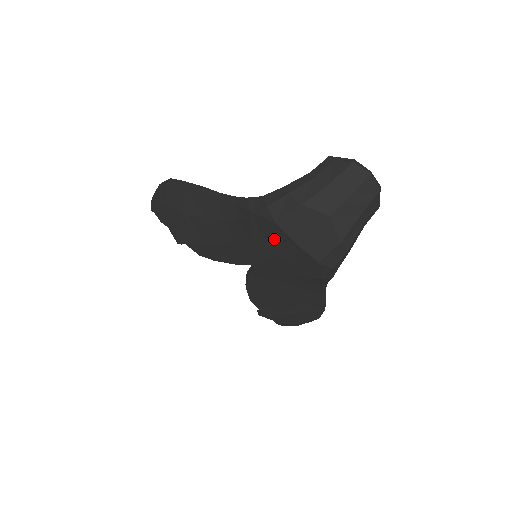
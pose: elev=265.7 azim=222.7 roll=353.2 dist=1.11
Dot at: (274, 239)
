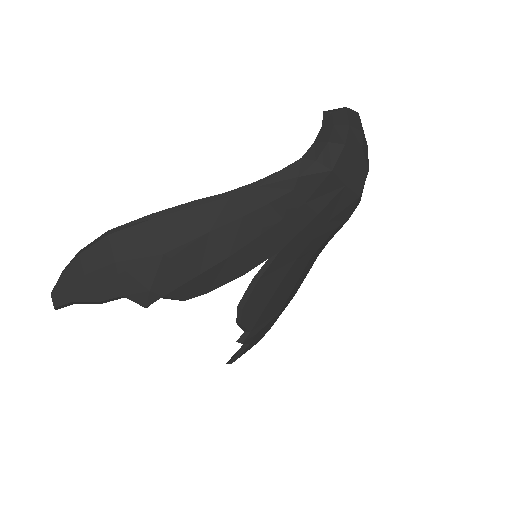
Dot at: (320, 195)
